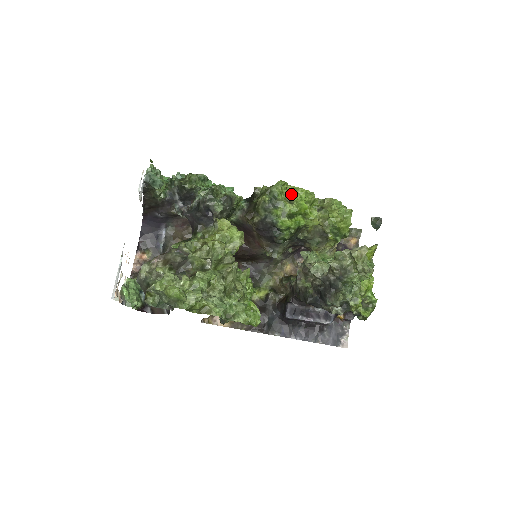
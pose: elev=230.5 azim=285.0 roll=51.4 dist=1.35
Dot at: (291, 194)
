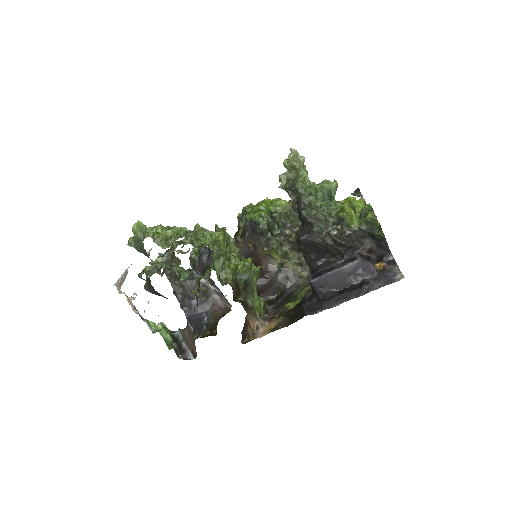
Dot at: (257, 203)
